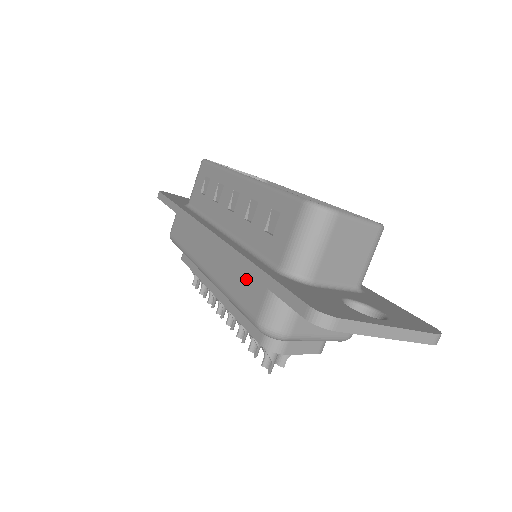
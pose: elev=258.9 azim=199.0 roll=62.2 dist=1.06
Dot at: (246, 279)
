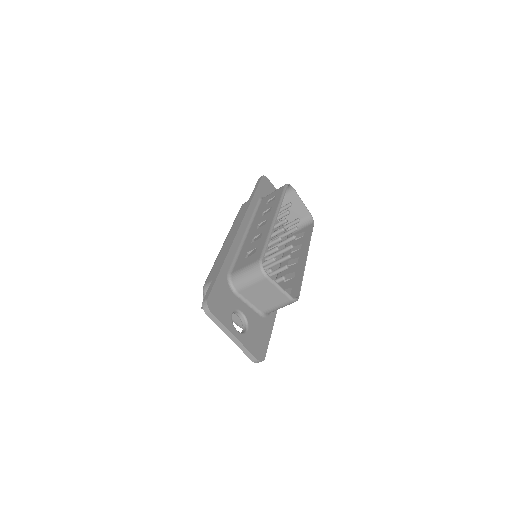
Dot at: occluded
